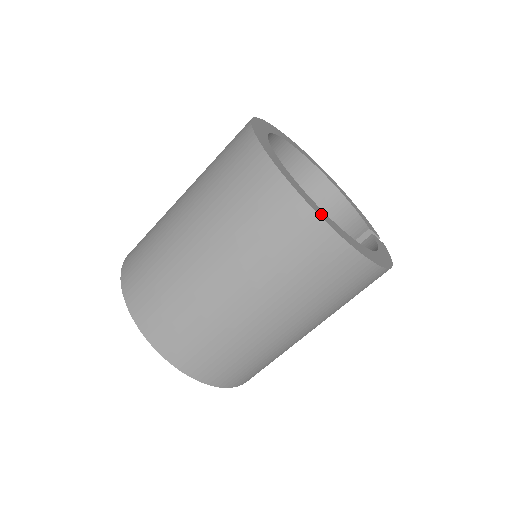
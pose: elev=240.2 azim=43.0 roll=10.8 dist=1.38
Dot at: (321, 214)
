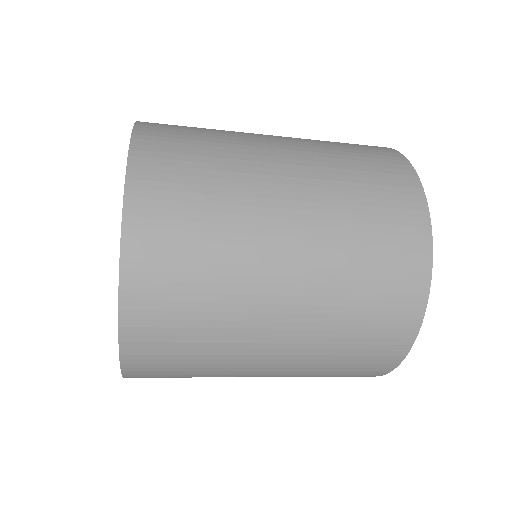
Dot at: occluded
